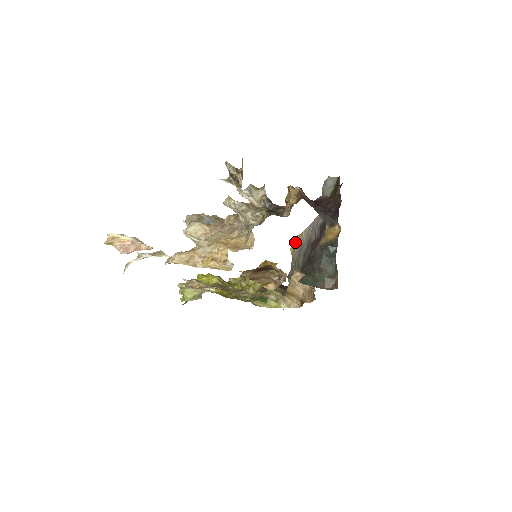
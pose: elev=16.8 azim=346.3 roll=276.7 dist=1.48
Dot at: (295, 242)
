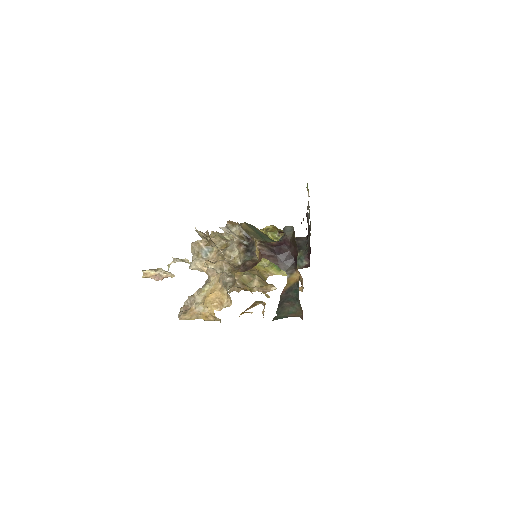
Dot at: occluded
